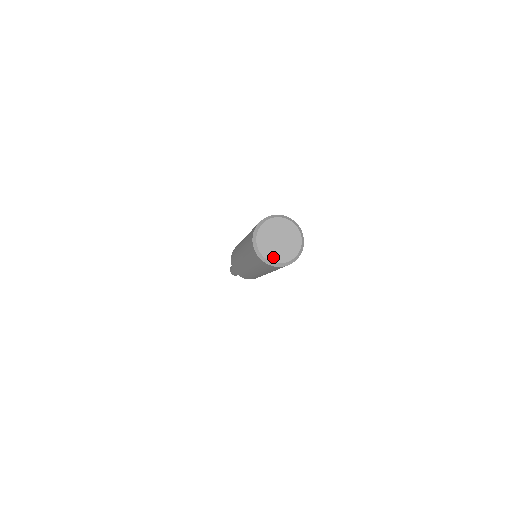
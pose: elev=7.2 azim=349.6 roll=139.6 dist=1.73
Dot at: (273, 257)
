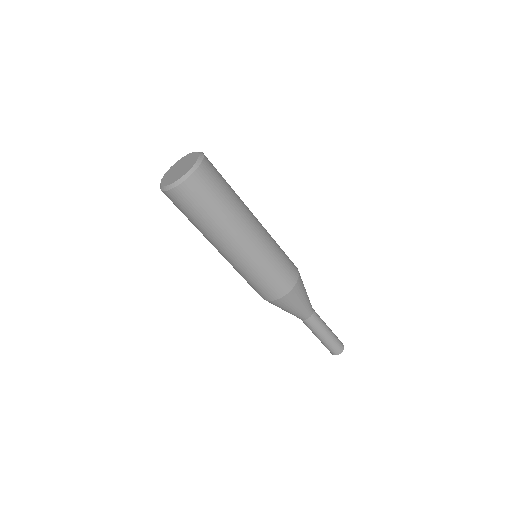
Dot at: (165, 181)
